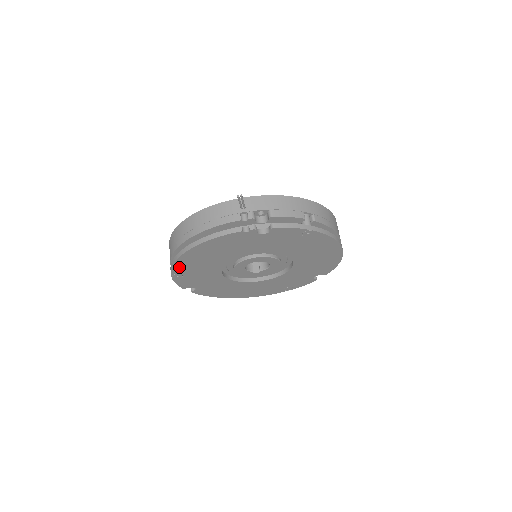
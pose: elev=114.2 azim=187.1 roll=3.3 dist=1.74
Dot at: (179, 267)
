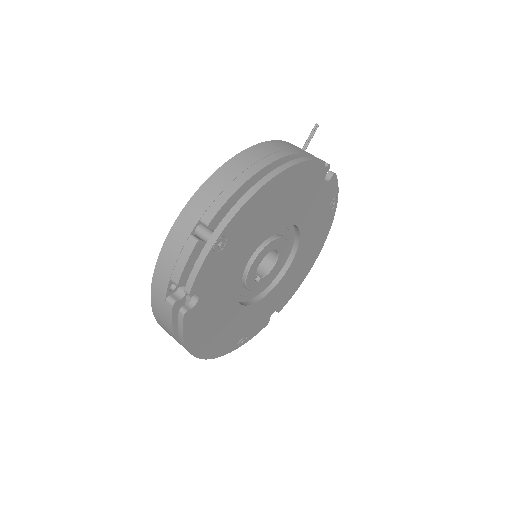
Dot at: (241, 216)
